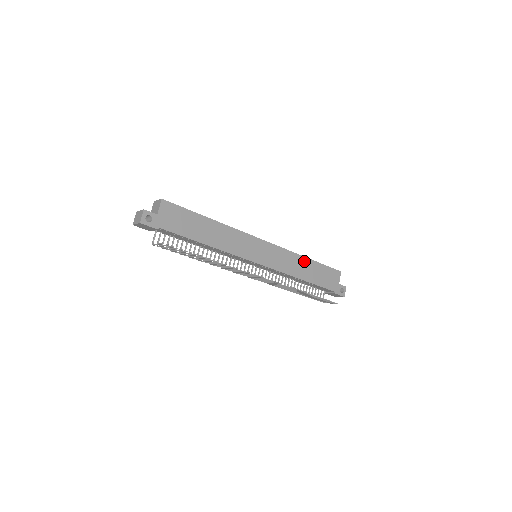
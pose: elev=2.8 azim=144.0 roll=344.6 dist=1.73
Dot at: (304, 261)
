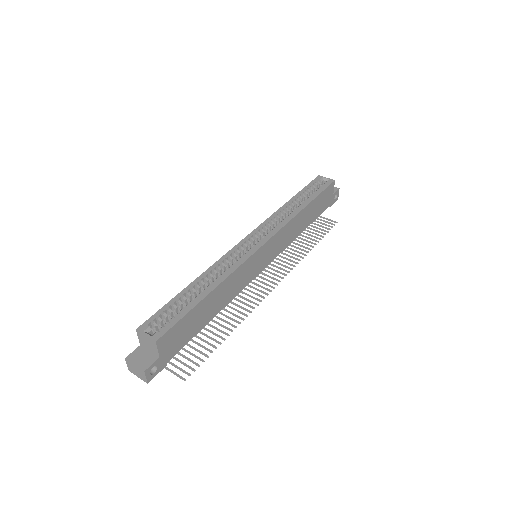
Dot at: (302, 214)
